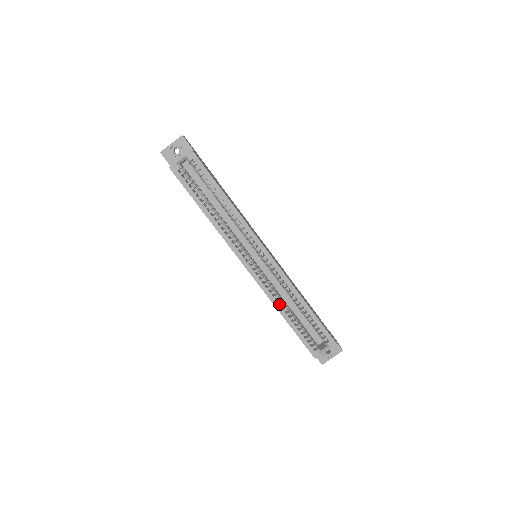
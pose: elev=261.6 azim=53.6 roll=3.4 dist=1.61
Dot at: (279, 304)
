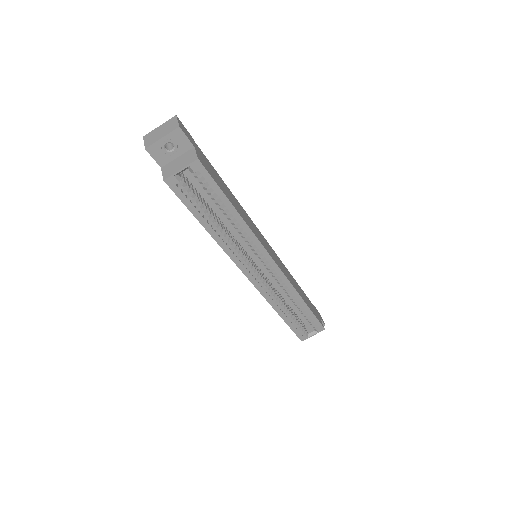
Dot at: (277, 304)
